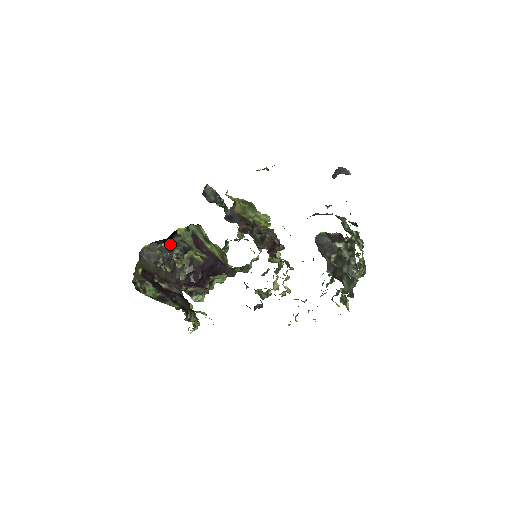
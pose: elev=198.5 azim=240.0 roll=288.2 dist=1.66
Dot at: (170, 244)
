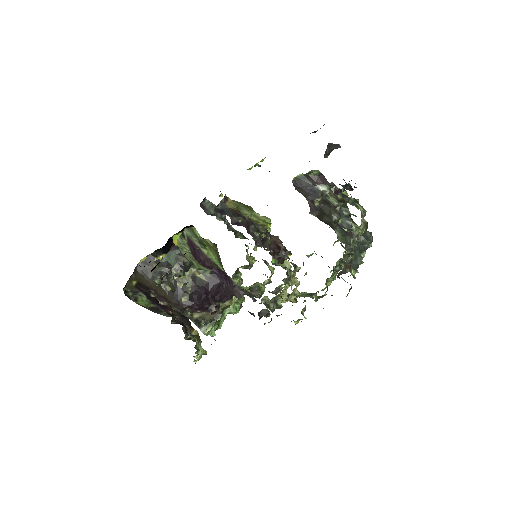
Dot at: (168, 258)
